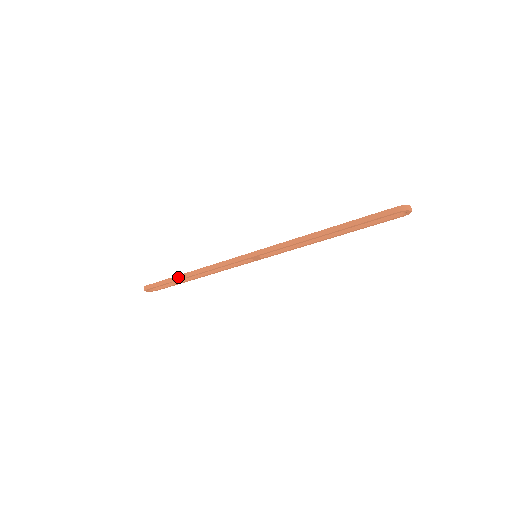
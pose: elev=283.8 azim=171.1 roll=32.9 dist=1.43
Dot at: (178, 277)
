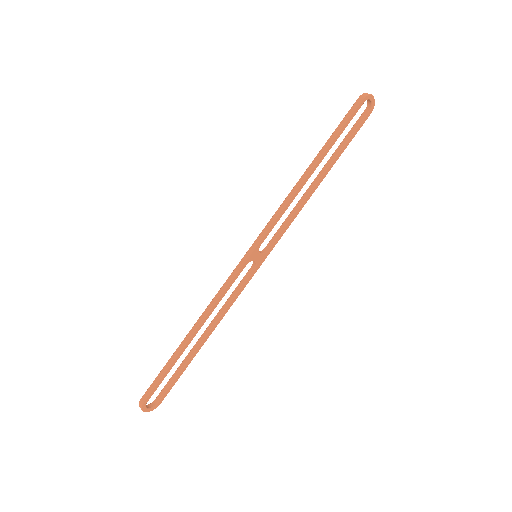
Dot at: (178, 350)
